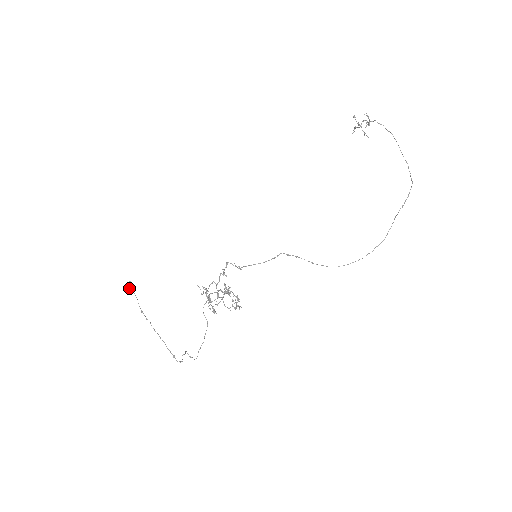
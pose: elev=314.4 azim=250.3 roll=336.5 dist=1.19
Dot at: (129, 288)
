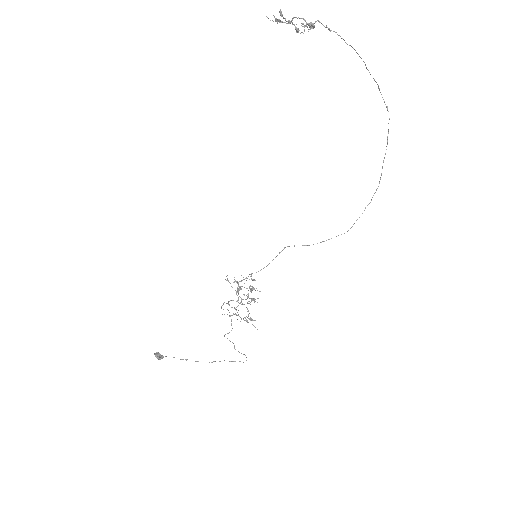
Dot at: occluded
